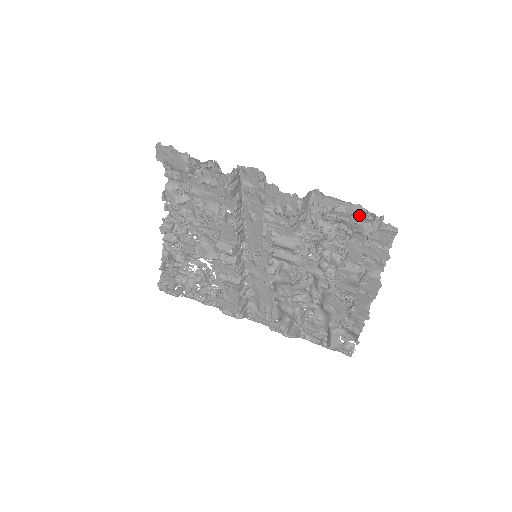
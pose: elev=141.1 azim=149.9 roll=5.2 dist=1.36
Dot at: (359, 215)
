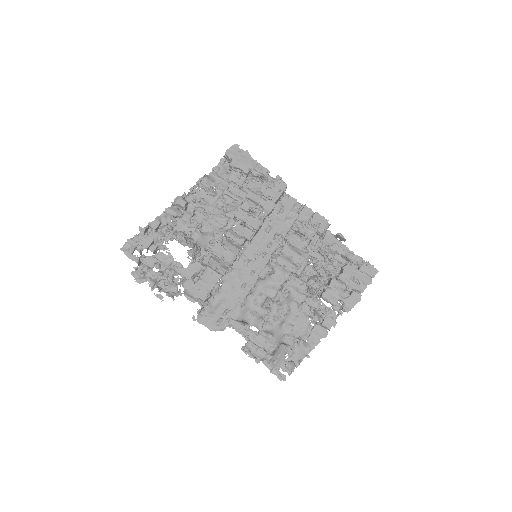
Dot at: occluded
